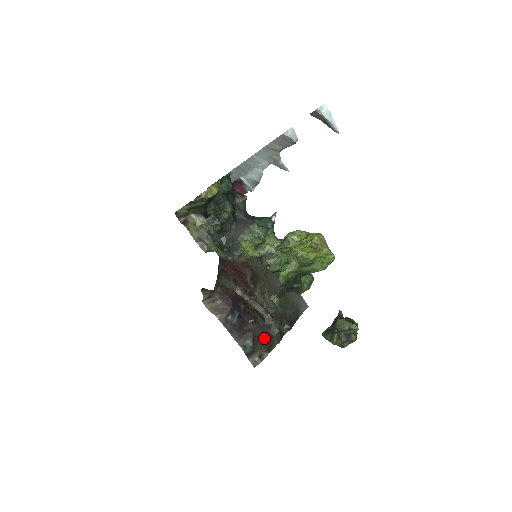
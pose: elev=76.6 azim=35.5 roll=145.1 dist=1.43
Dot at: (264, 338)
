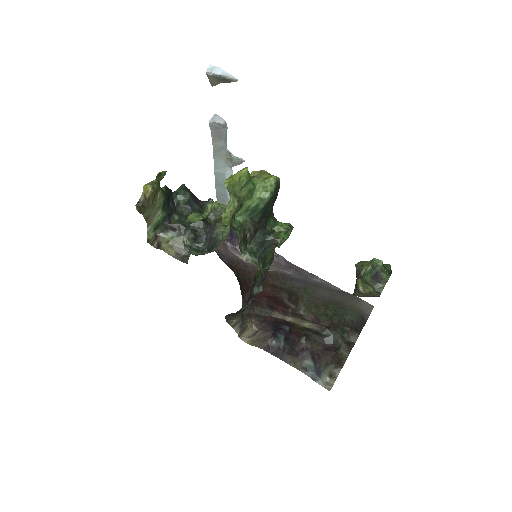
Dot at: (327, 353)
